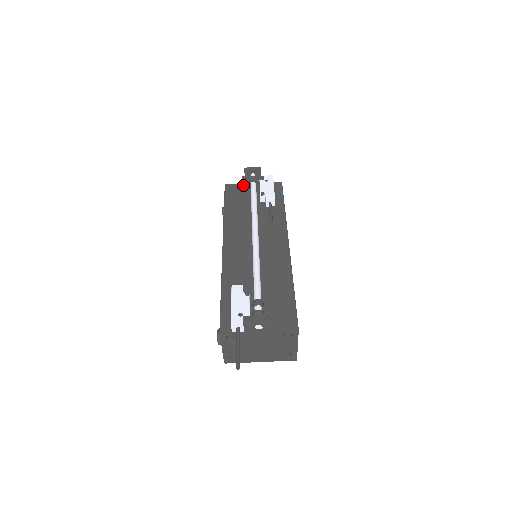
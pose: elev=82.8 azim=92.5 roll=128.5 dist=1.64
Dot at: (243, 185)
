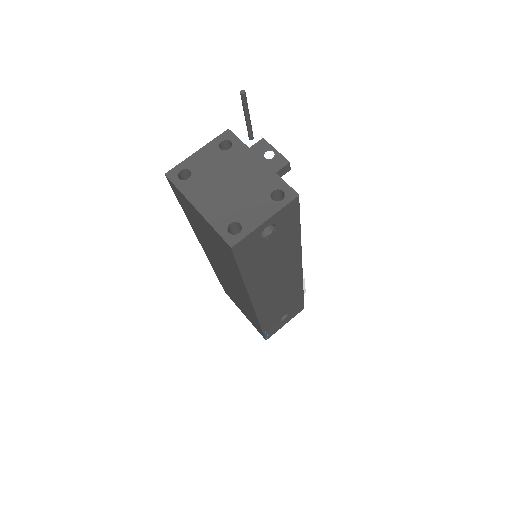
Dot at: occluded
